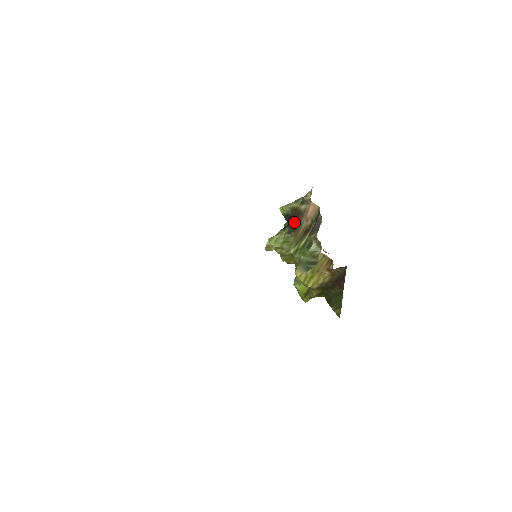
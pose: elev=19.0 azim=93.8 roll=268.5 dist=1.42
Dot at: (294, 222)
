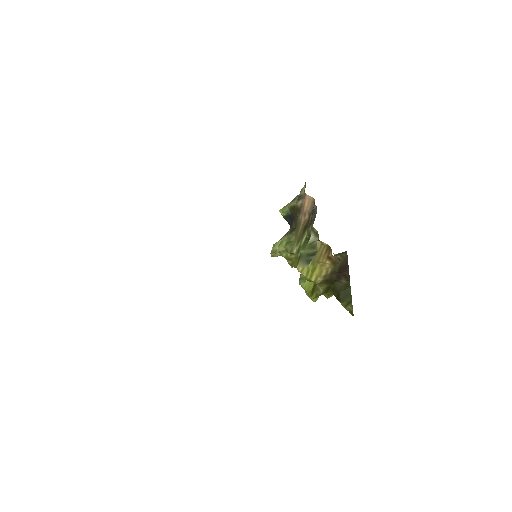
Dot at: (294, 221)
